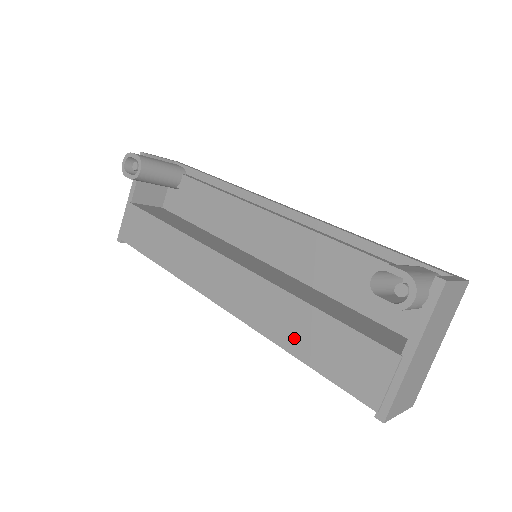
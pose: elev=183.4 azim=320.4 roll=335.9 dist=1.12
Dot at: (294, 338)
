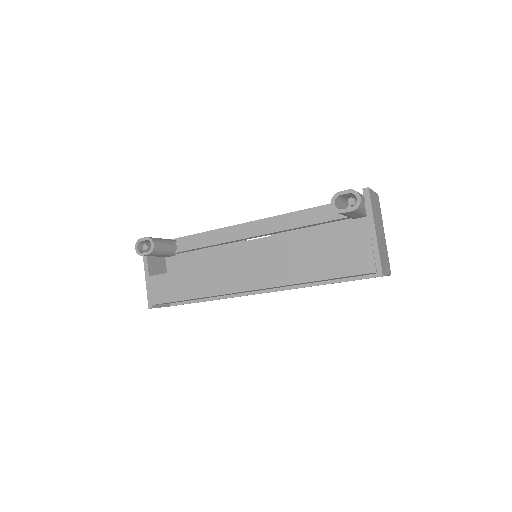
Dot at: (310, 271)
